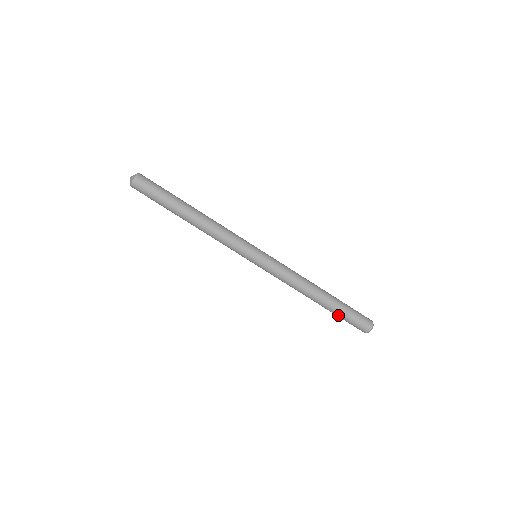
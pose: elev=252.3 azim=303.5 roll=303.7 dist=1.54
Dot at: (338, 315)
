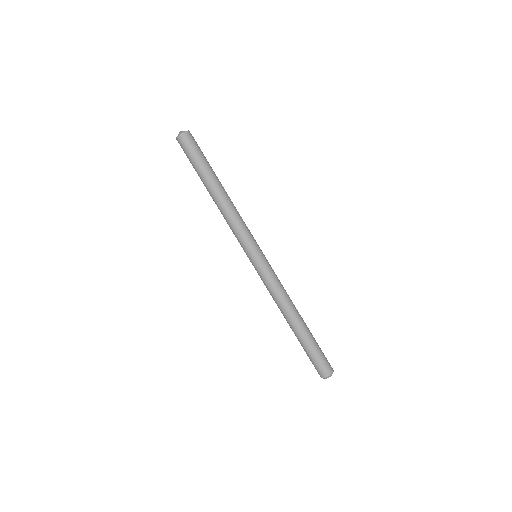
Dot at: (311, 345)
